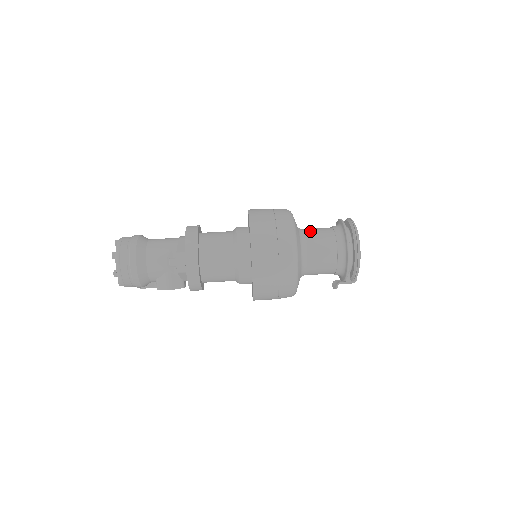
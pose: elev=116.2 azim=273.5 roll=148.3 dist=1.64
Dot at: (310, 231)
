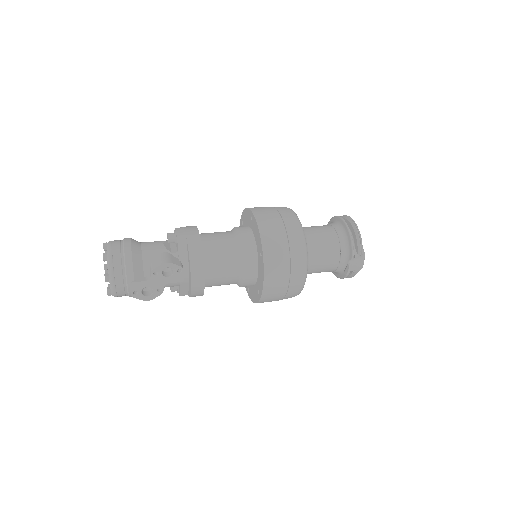
Dot at: occluded
